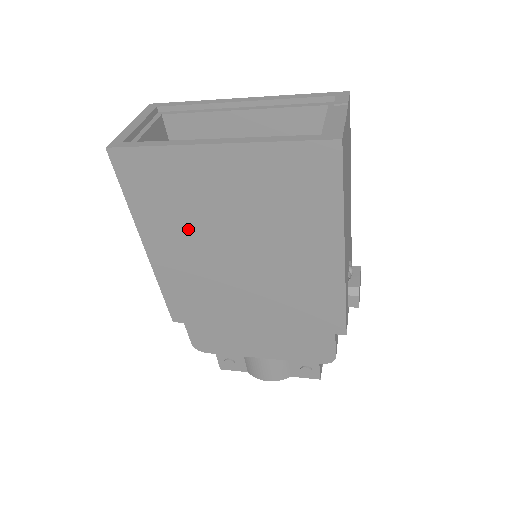
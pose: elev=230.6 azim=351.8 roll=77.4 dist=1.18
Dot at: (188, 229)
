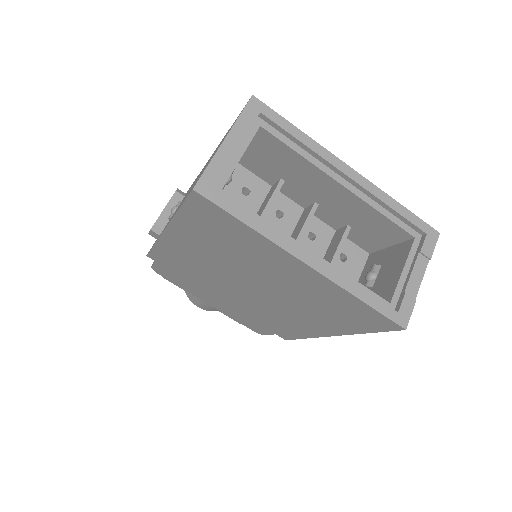
Dot at: (221, 256)
